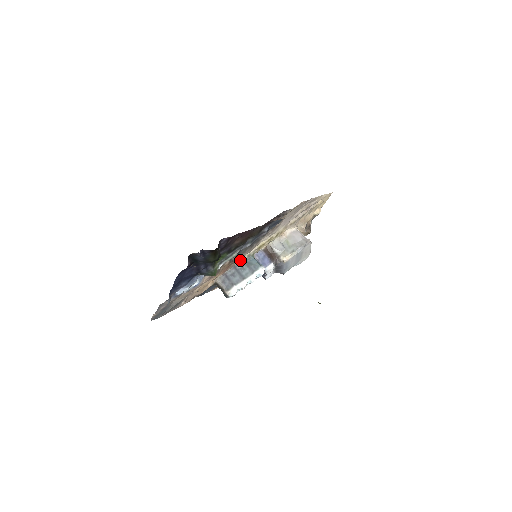
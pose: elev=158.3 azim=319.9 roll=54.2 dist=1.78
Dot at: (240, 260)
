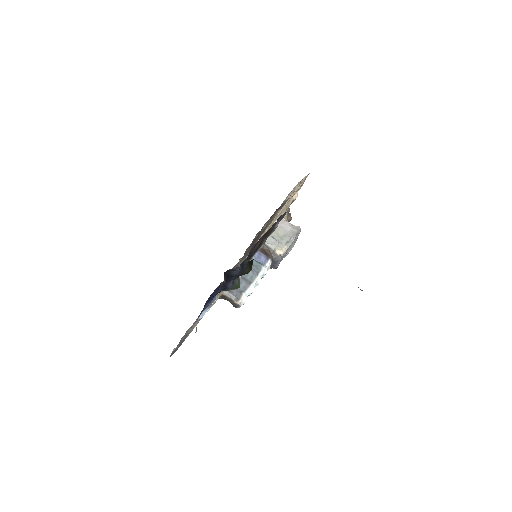
Dot at: occluded
